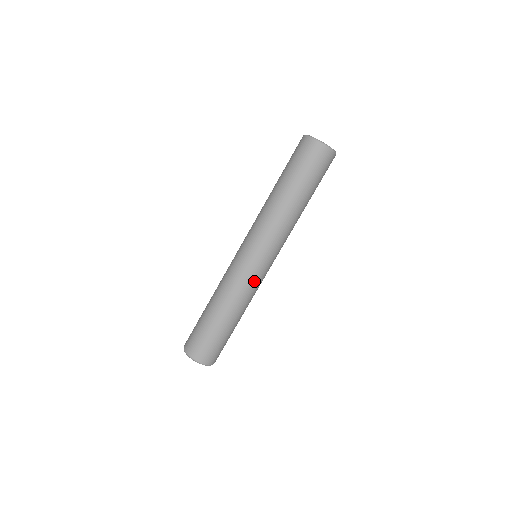
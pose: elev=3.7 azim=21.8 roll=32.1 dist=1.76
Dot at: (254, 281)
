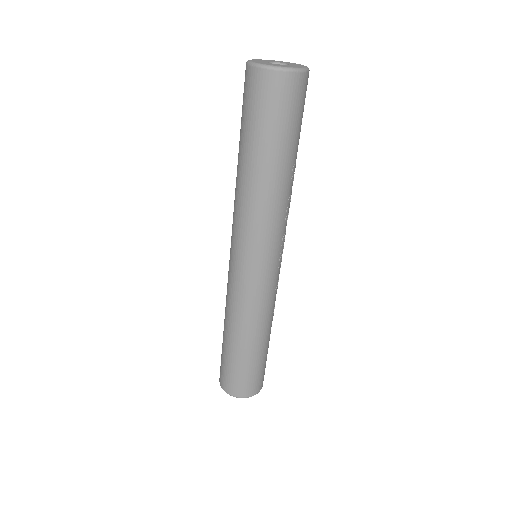
Dot at: (246, 293)
